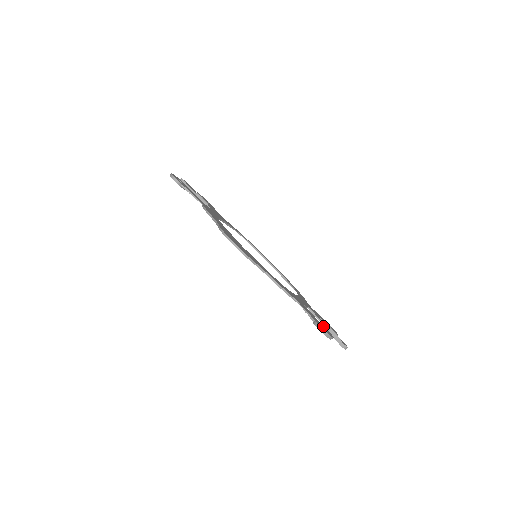
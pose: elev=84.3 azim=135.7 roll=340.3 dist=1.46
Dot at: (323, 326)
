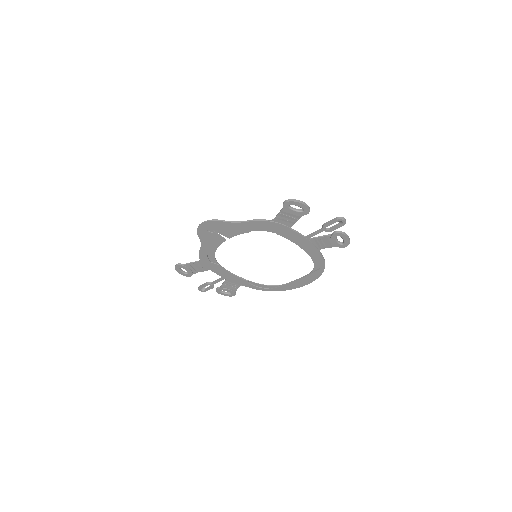
Dot at: (301, 213)
